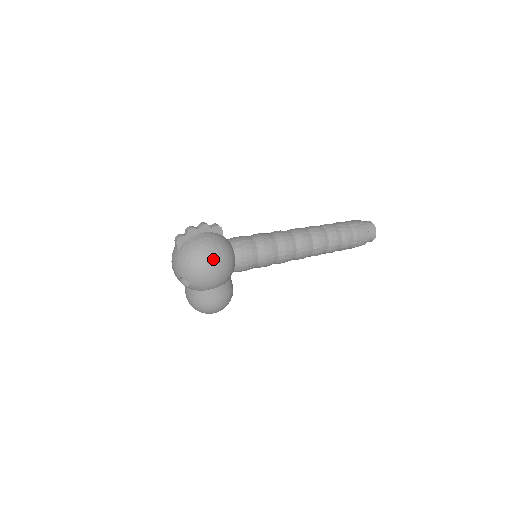
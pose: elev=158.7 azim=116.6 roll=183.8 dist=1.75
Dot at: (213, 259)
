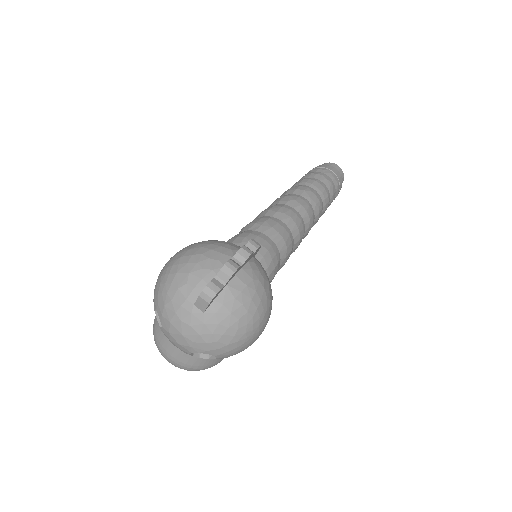
Dot at: (266, 318)
